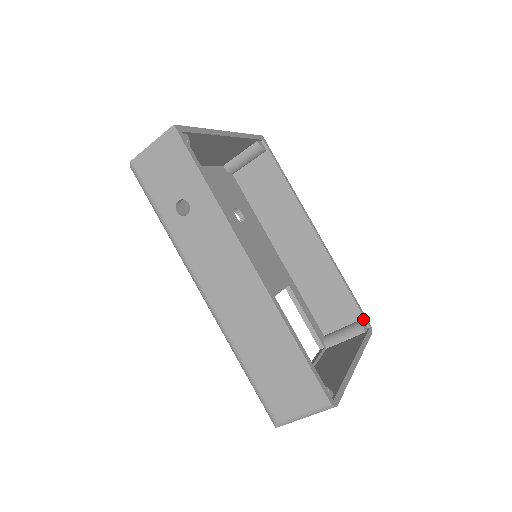
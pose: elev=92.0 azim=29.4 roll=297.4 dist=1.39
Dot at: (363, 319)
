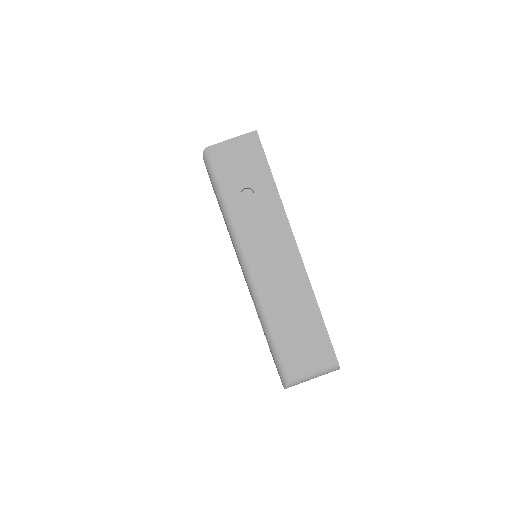
Dot at: occluded
